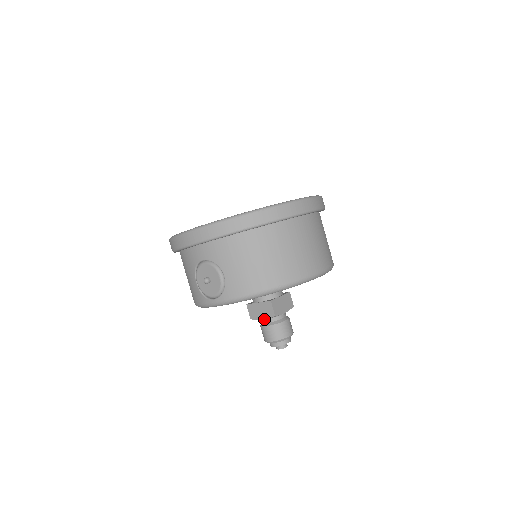
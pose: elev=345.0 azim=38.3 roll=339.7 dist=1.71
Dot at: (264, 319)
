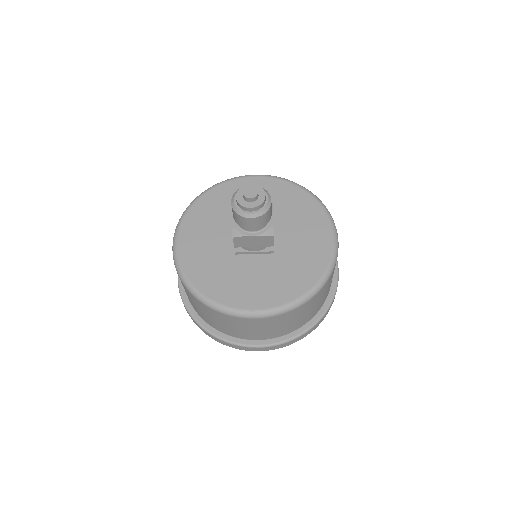
Dot at: occluded
